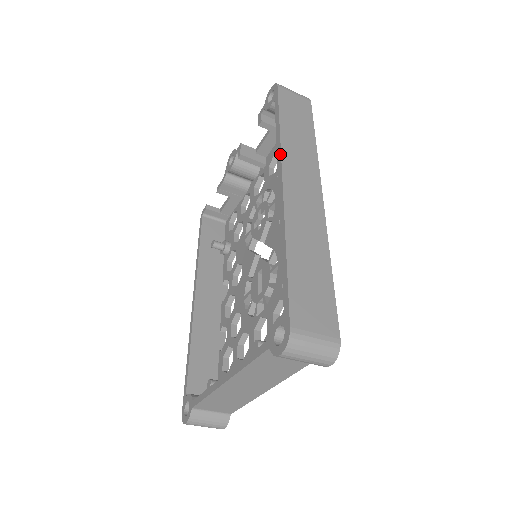
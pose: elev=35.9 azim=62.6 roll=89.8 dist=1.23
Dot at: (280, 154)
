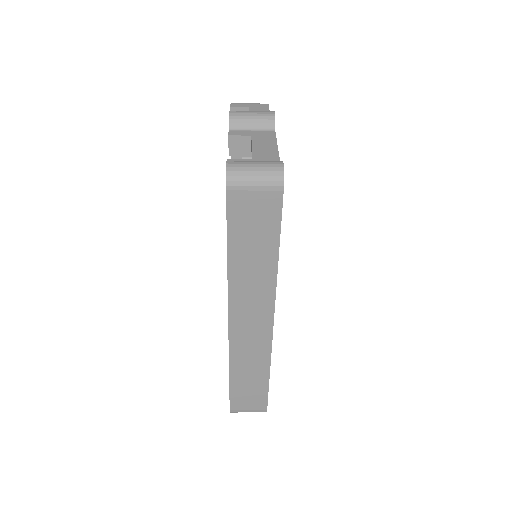
Dot at: occluded
